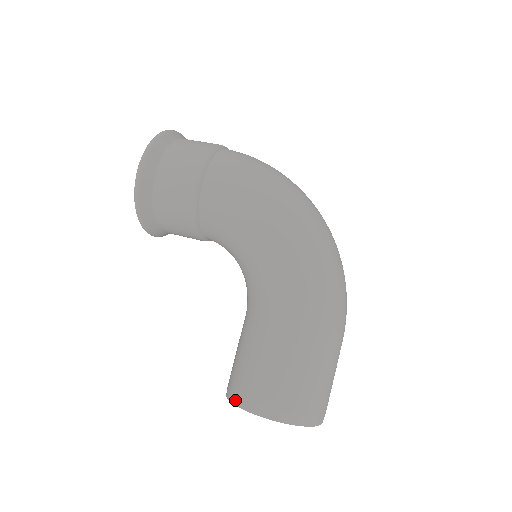
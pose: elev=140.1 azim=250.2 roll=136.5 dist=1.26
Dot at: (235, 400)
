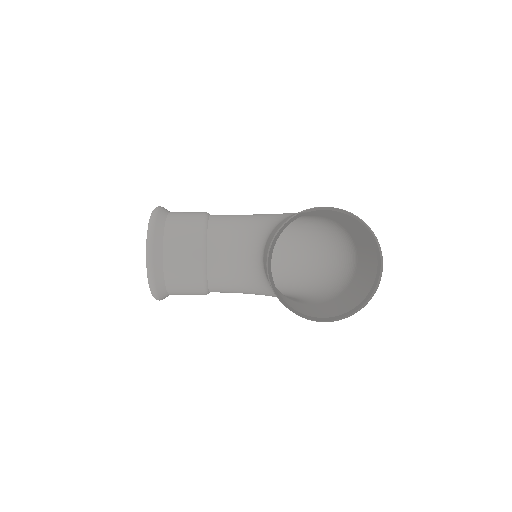
Dot at: (289, 219)
